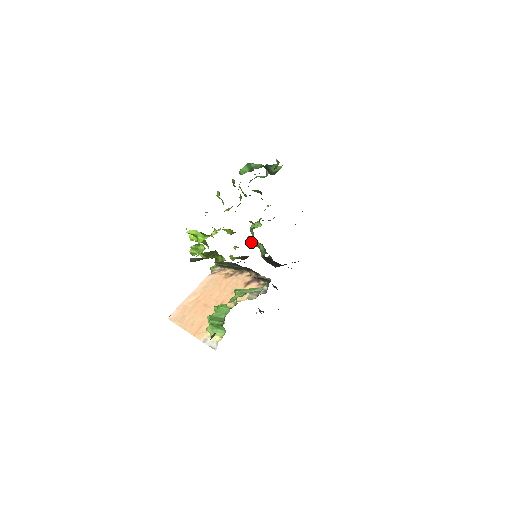
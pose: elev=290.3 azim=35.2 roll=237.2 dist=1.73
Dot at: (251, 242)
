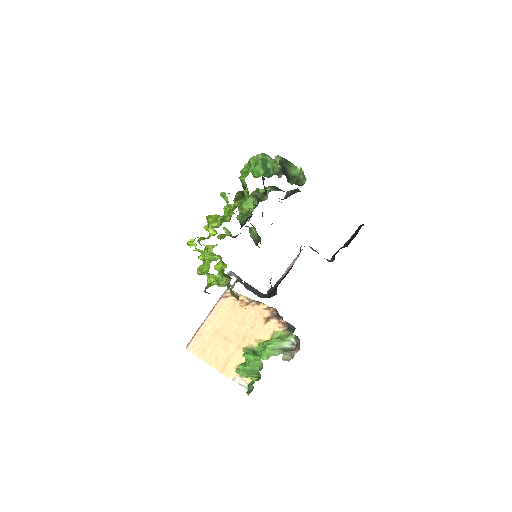
Dot at: occluded
